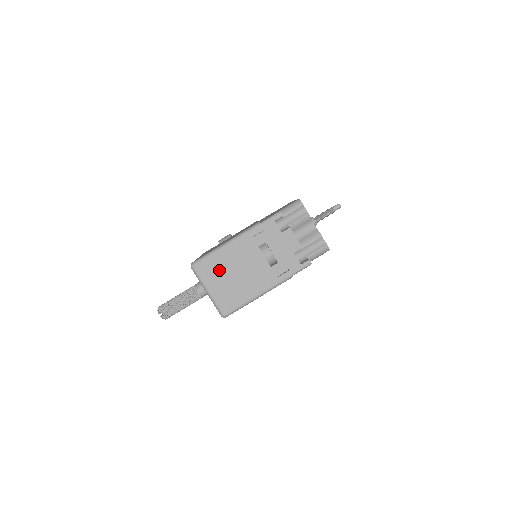
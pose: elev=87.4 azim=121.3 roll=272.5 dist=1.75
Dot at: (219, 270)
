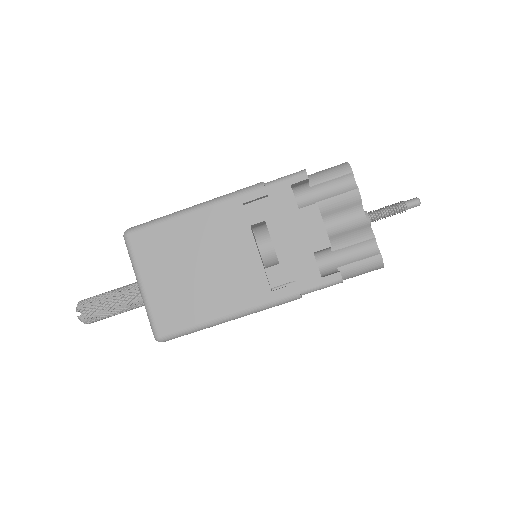
Dot at: (169, 252)
